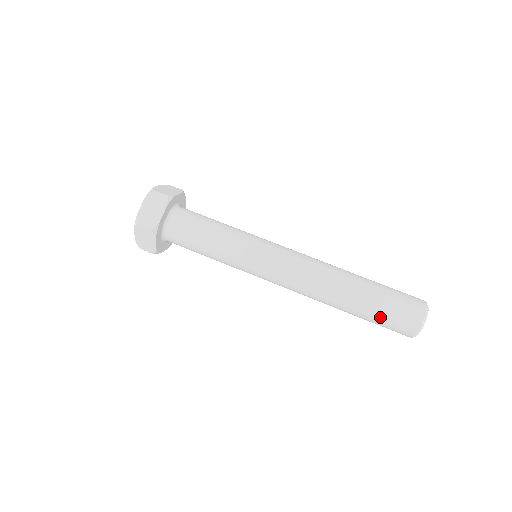
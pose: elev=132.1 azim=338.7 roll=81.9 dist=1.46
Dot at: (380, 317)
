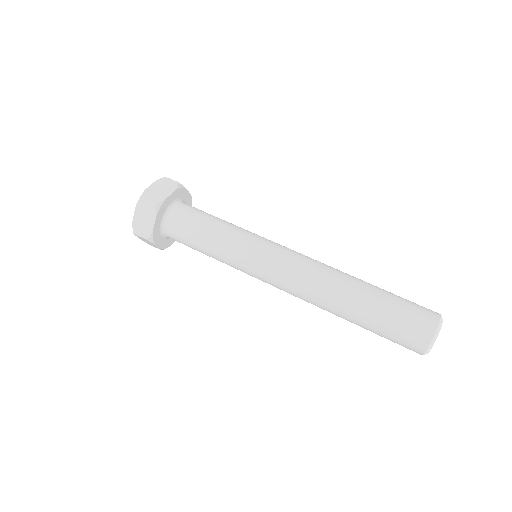
Dot at: (390, 318)
